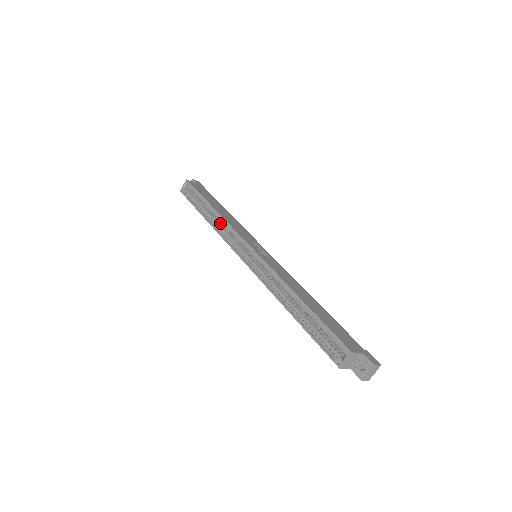
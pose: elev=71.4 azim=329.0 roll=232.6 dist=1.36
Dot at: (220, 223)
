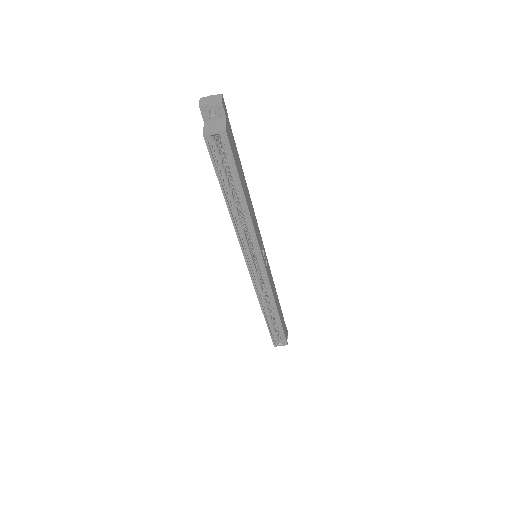
Dot at: (238, 210)
